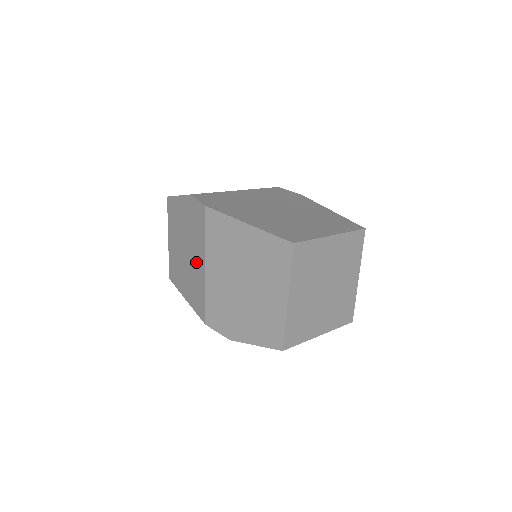
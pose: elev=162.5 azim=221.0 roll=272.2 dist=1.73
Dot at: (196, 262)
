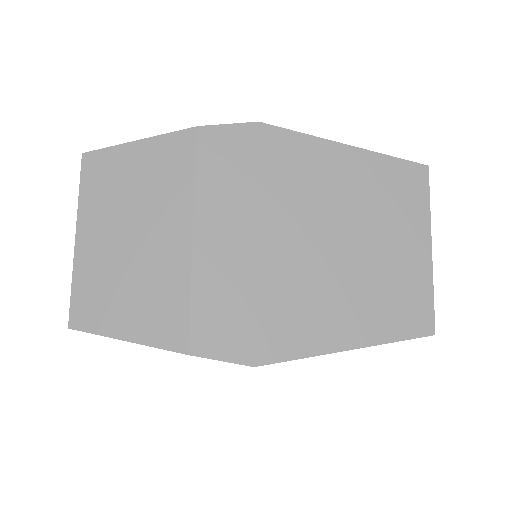
Dot at: occluded
